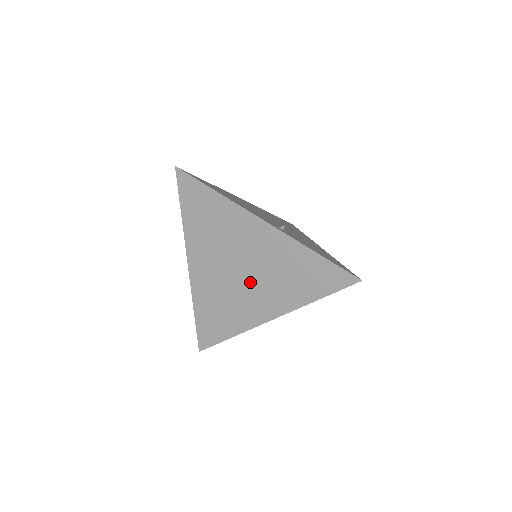
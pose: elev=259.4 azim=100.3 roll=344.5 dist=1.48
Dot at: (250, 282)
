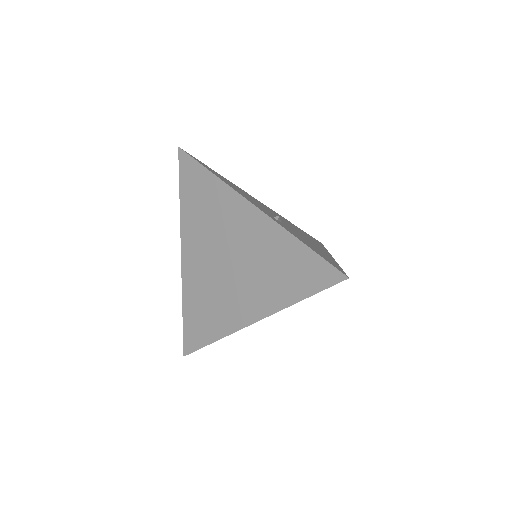
Dot at: (235, 276)
